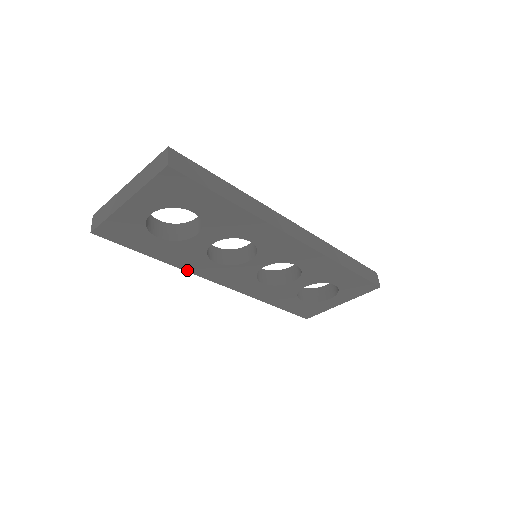
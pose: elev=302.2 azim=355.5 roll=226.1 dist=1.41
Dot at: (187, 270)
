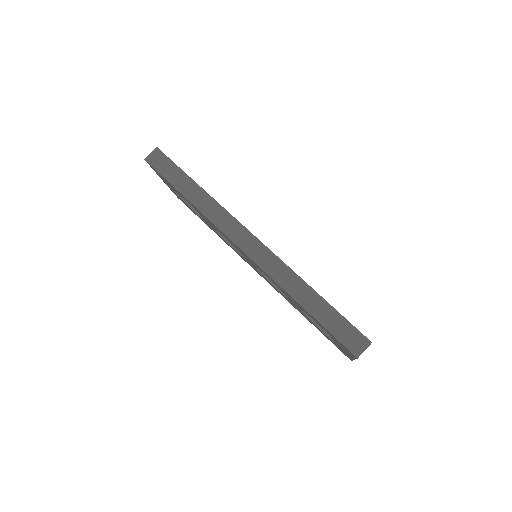
Dot at: occluded
